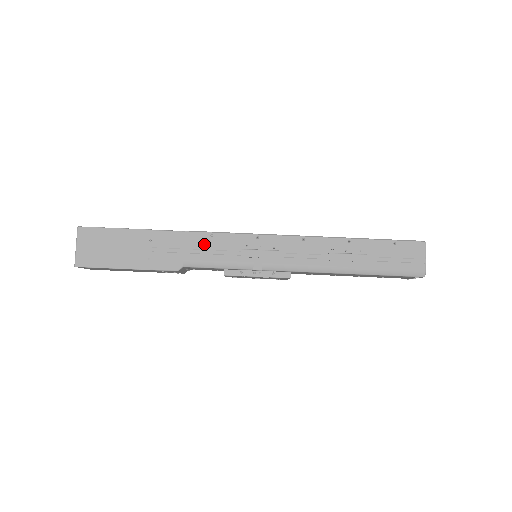
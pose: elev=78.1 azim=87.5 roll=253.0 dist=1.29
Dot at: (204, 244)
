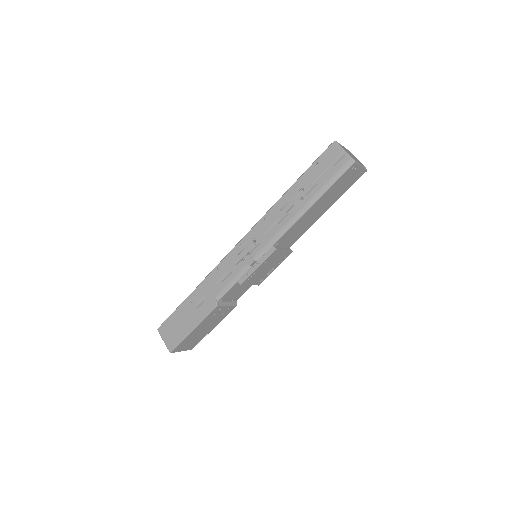
Dot at: (217, 277)
